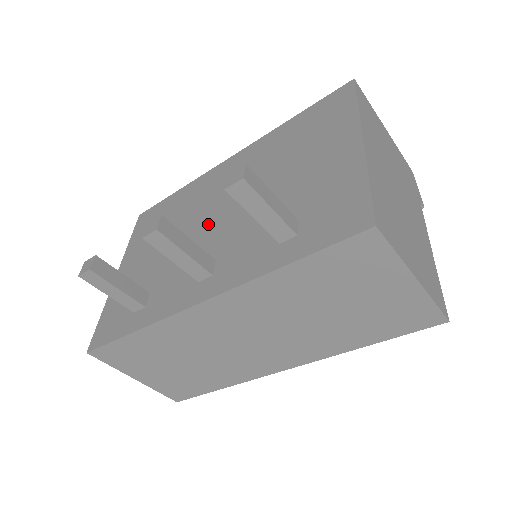
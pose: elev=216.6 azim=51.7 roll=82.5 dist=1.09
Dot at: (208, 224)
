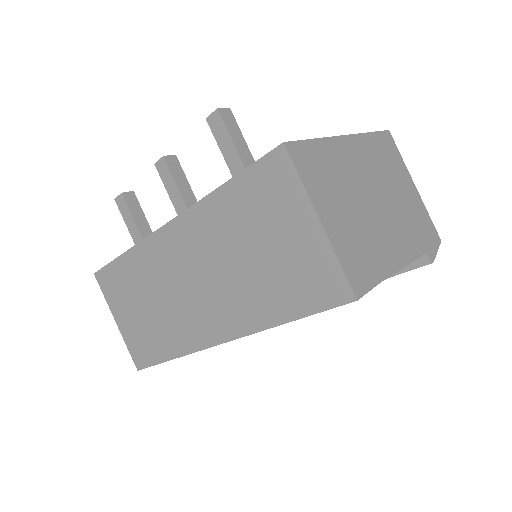
Dot at: occluded
